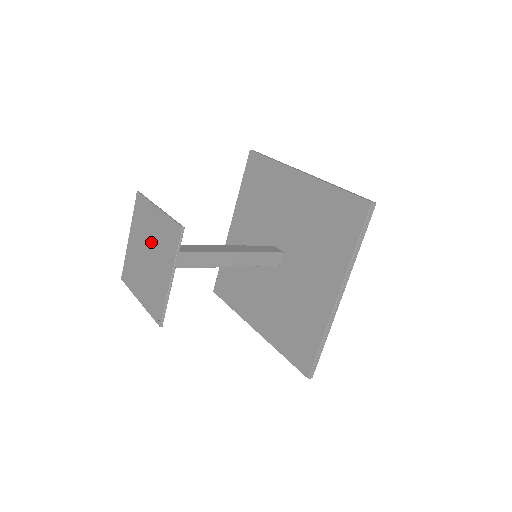
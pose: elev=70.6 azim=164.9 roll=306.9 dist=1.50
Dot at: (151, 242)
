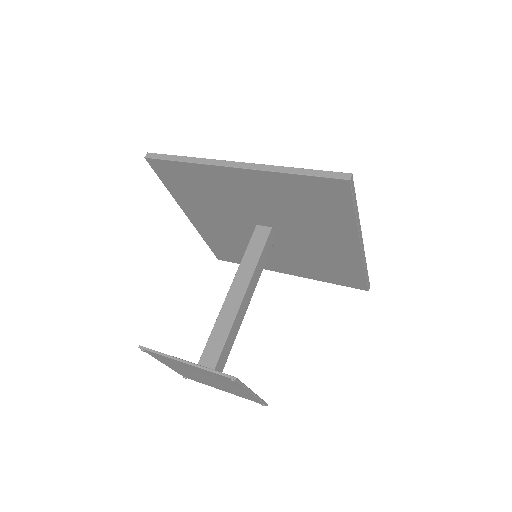
Dot at: occluded
